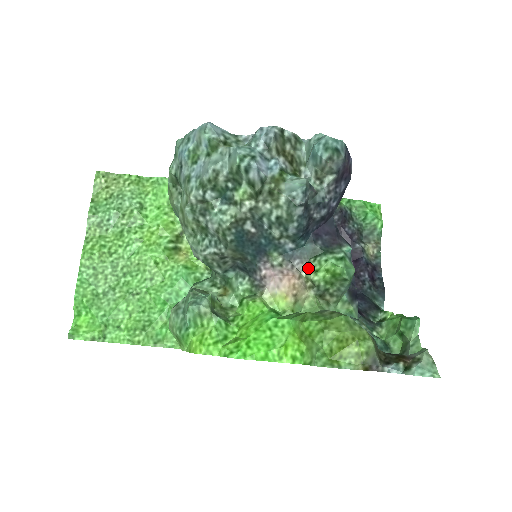
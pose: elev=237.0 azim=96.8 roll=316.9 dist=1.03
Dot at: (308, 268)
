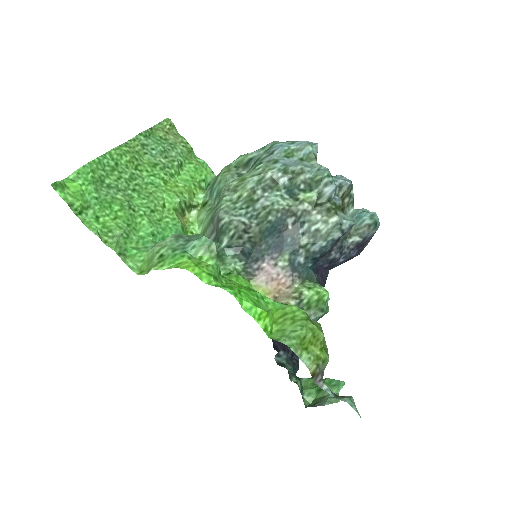
Dot at: (302, 284)
